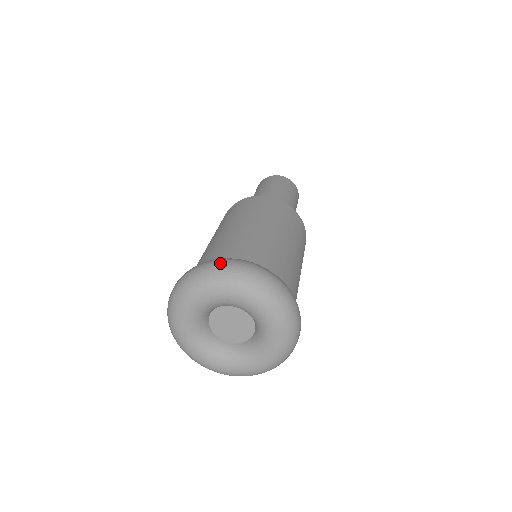
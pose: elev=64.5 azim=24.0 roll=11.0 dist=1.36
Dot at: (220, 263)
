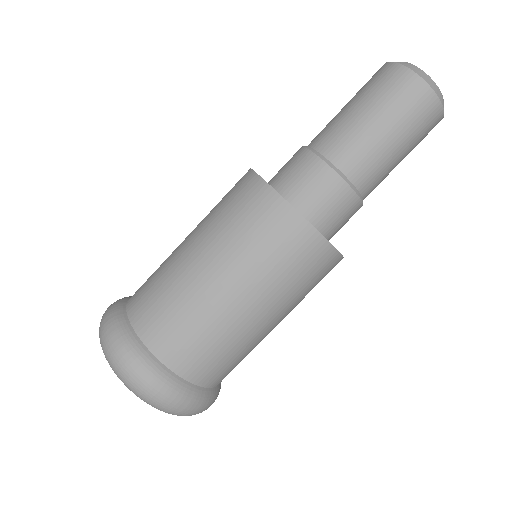
Dot at: (121, 363)
